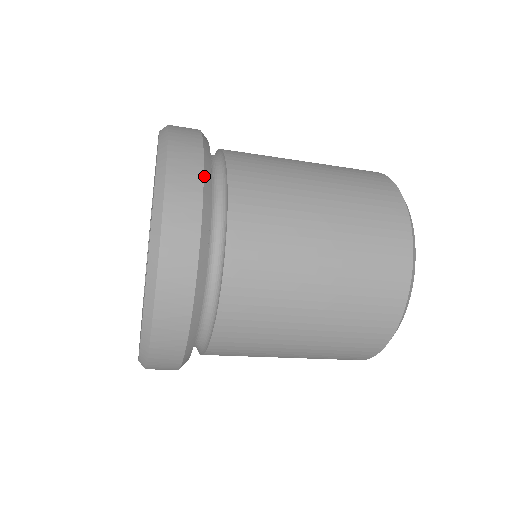
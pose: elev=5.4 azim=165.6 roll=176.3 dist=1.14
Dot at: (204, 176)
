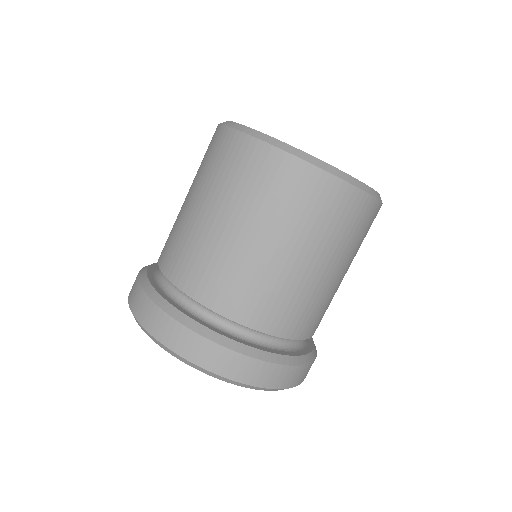
Dot at: (272, 362)
